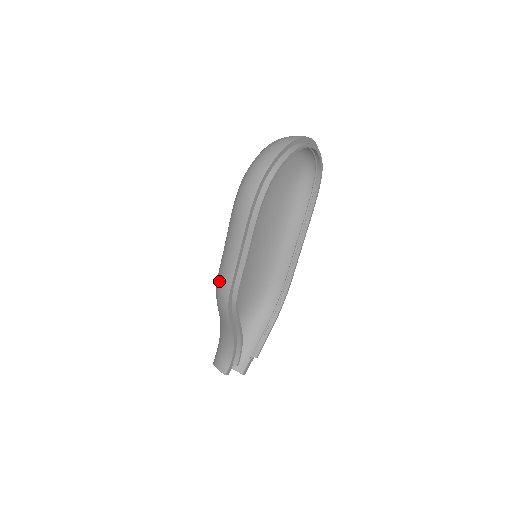
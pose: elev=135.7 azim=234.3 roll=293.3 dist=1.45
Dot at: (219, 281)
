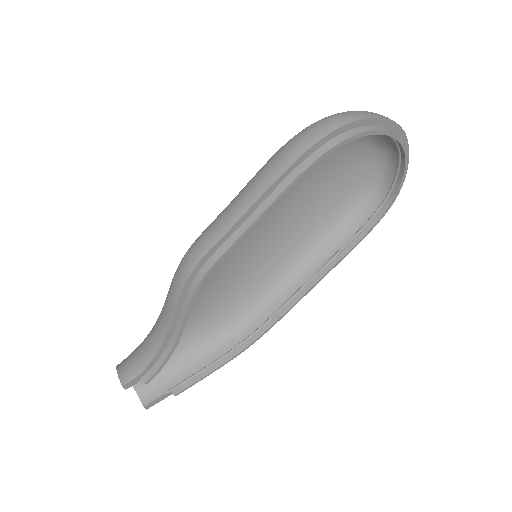
Dot at: (196, 241)
